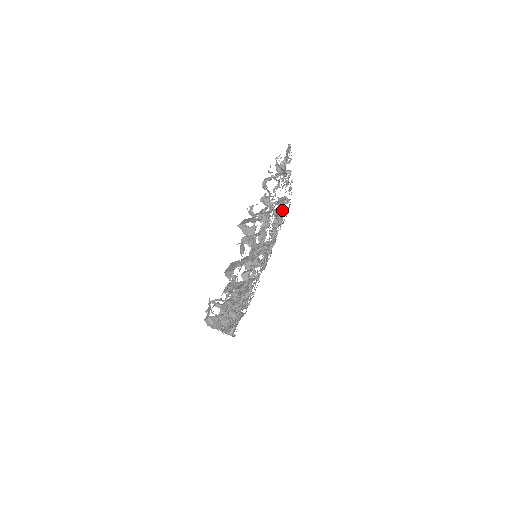
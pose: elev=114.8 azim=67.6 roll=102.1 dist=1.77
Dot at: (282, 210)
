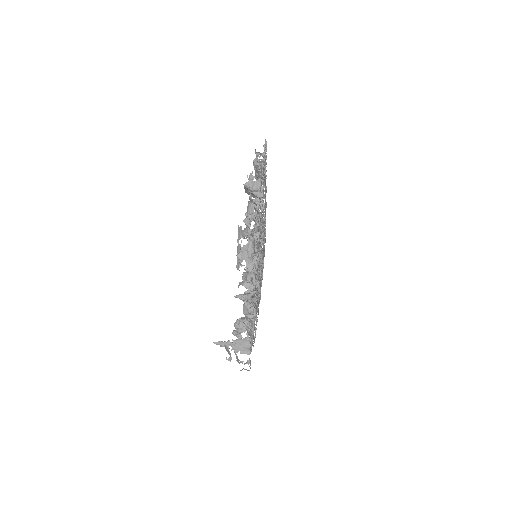
Dot at: occluded
